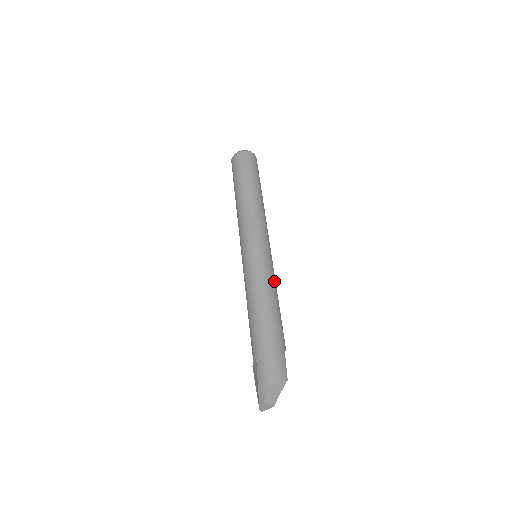
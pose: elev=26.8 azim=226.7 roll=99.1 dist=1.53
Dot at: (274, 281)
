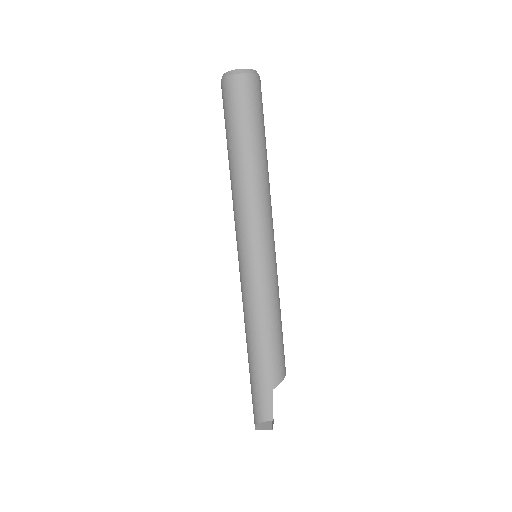
Dot at: (265, 302)
